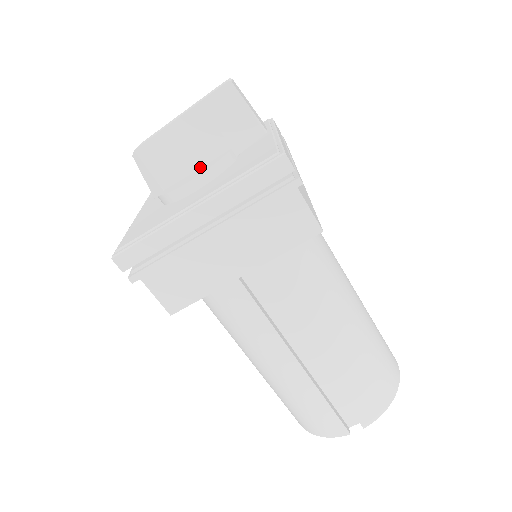
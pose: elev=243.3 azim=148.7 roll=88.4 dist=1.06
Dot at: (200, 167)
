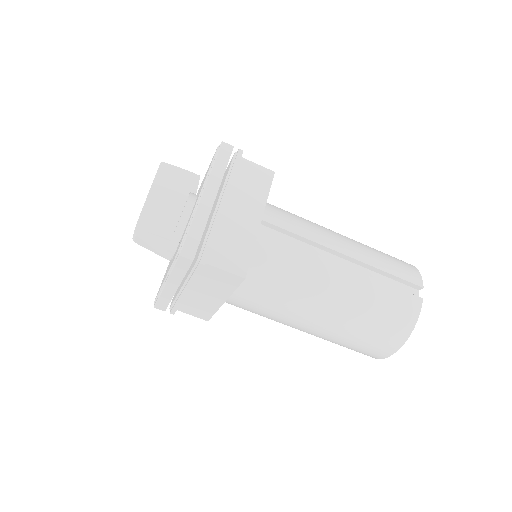
Dot at: (181, 212)
